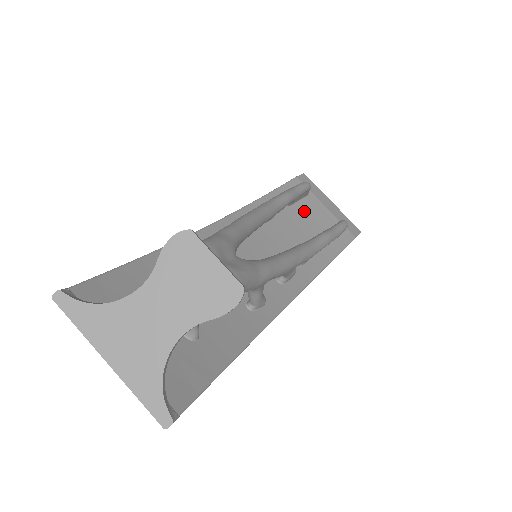
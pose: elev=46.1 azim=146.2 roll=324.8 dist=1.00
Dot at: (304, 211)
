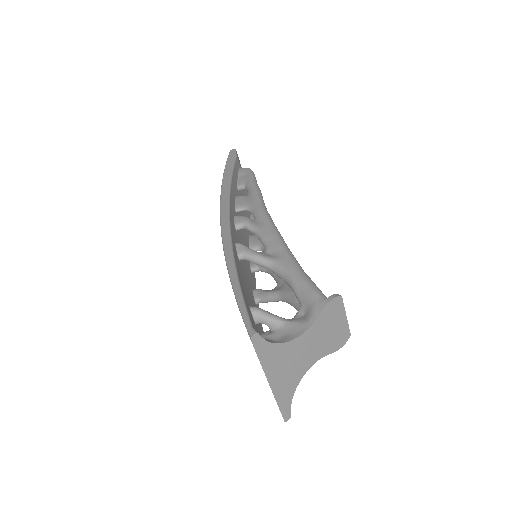
Dot at: (243, 194)
